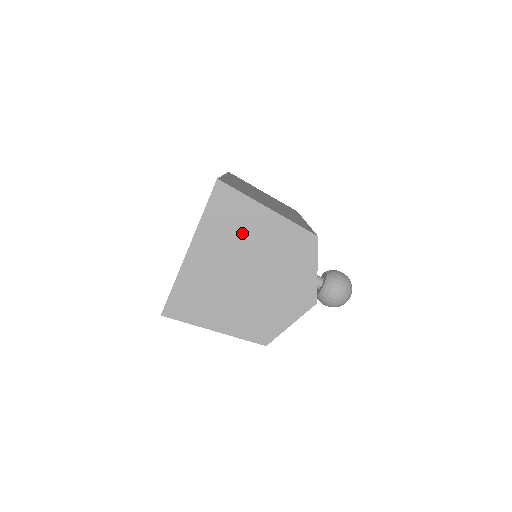
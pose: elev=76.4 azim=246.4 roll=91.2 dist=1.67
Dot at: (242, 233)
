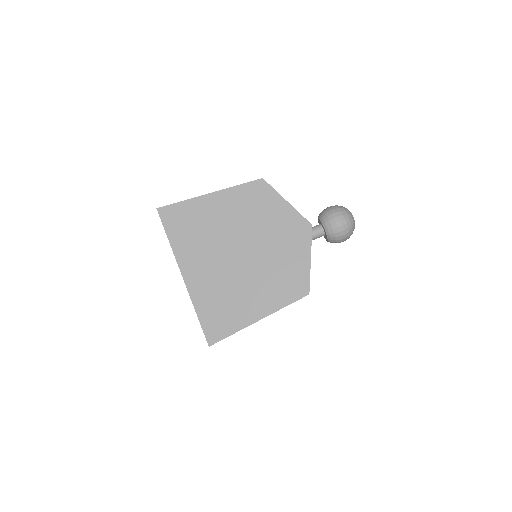
Dot at: (208, 228)
